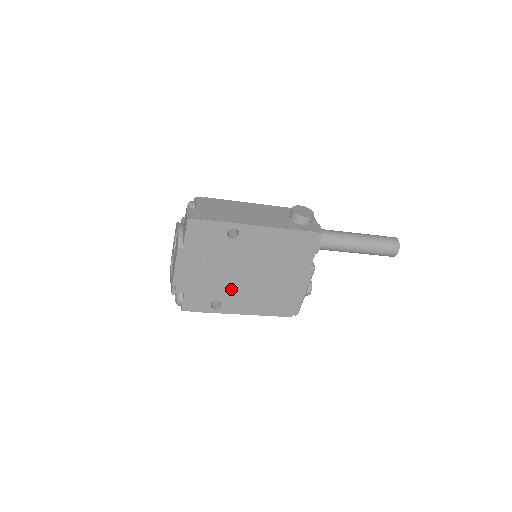
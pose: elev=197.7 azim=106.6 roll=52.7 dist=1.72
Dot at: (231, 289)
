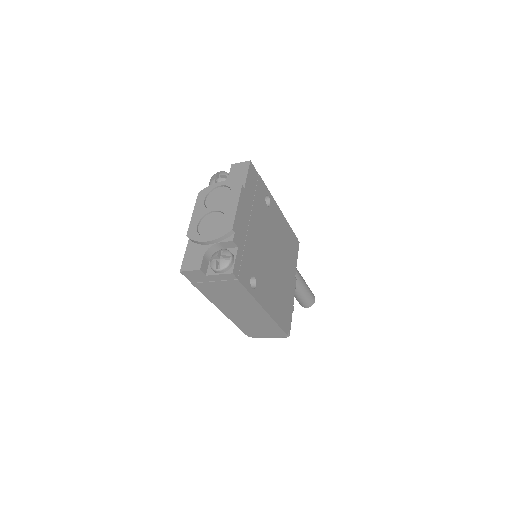
Dot at: (262, 267)
